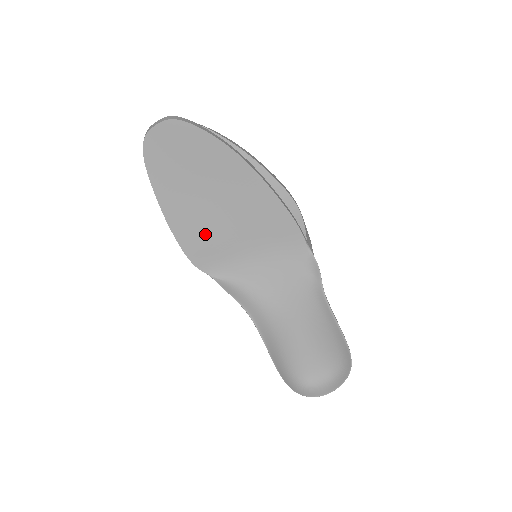
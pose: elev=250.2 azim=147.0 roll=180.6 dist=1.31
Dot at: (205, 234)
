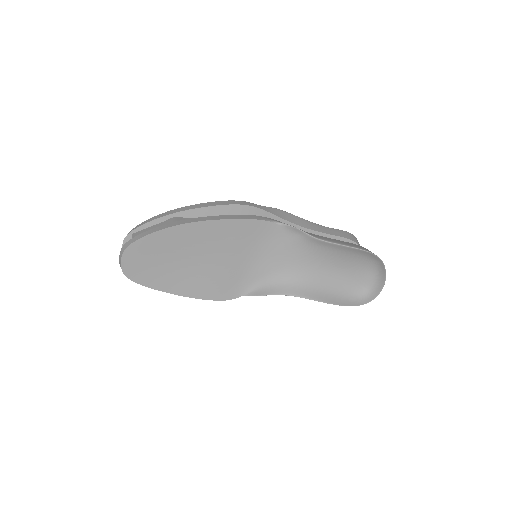
Dot at: (214, 280)
